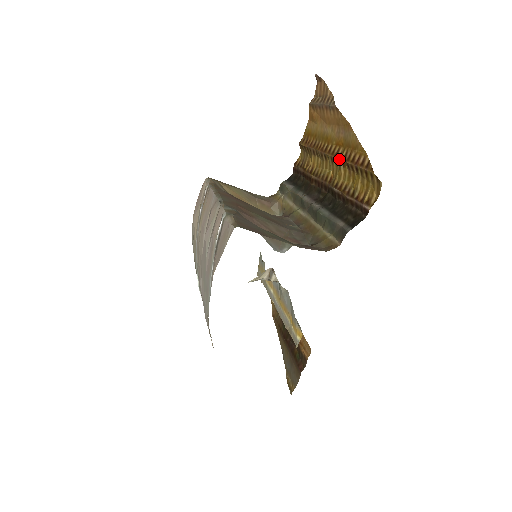
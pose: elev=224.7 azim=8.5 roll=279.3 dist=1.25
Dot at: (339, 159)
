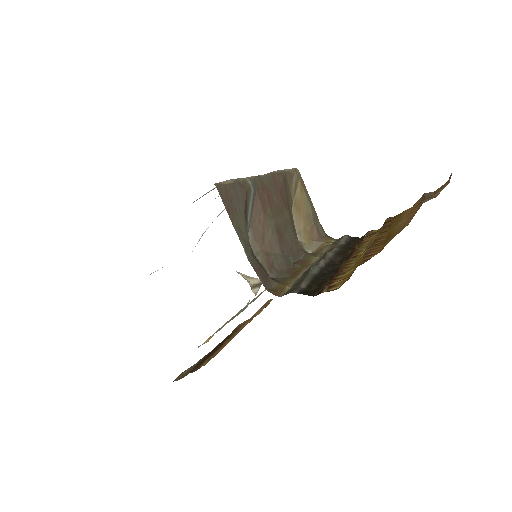
Dot at: (372, 243)
